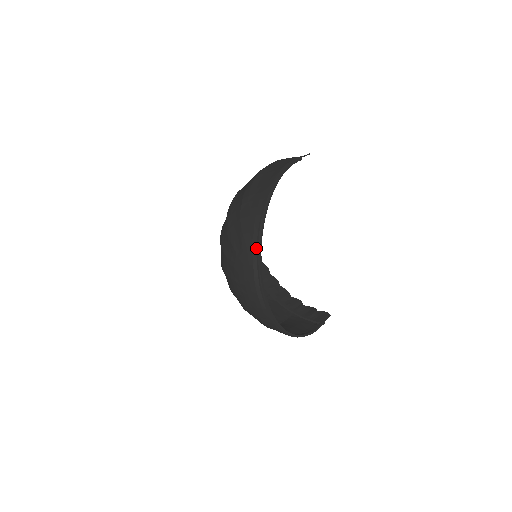
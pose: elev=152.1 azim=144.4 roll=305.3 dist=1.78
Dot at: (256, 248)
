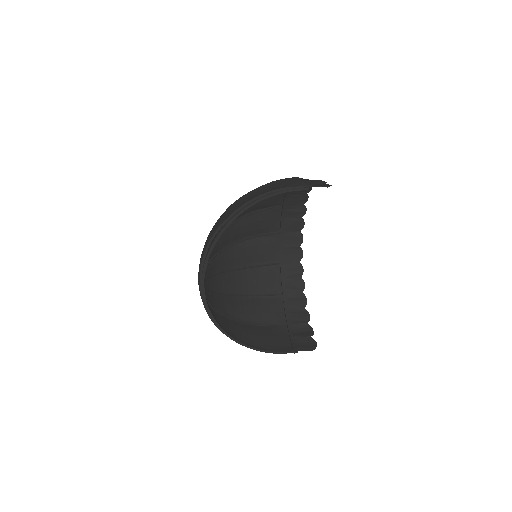
Dot at: (203, 254)
